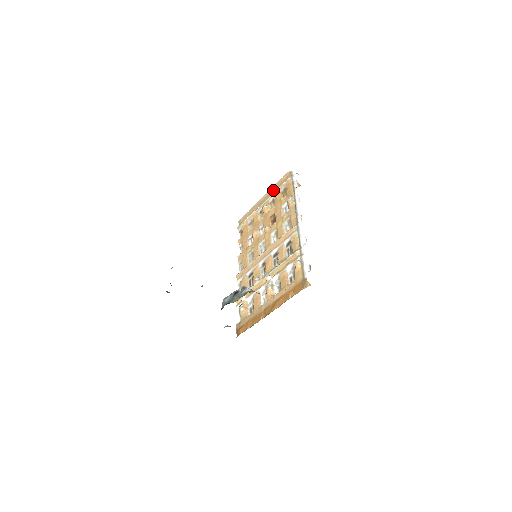
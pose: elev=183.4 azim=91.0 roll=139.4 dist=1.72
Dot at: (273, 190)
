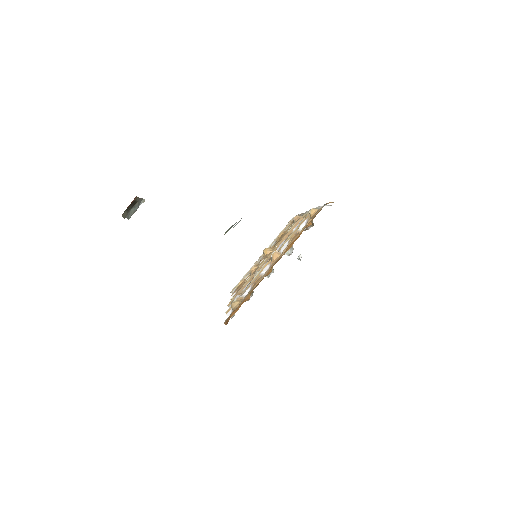
Dot at: occluded
